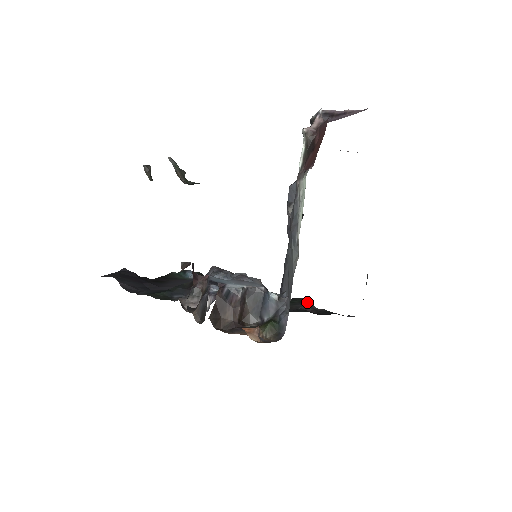
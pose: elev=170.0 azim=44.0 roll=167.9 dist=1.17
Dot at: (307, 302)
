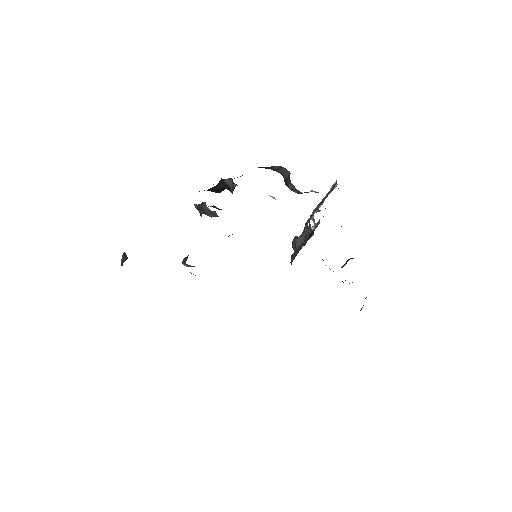
Dot at: occluded
